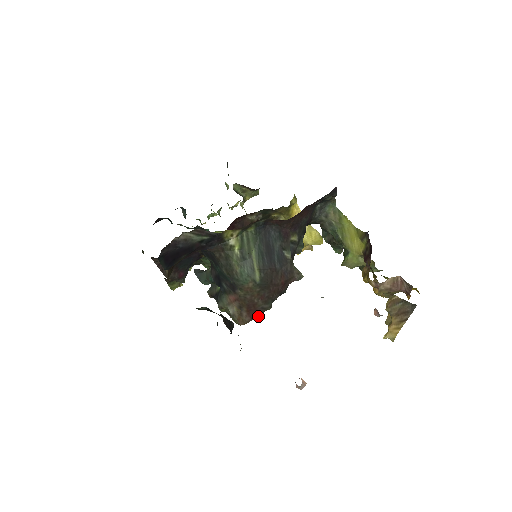
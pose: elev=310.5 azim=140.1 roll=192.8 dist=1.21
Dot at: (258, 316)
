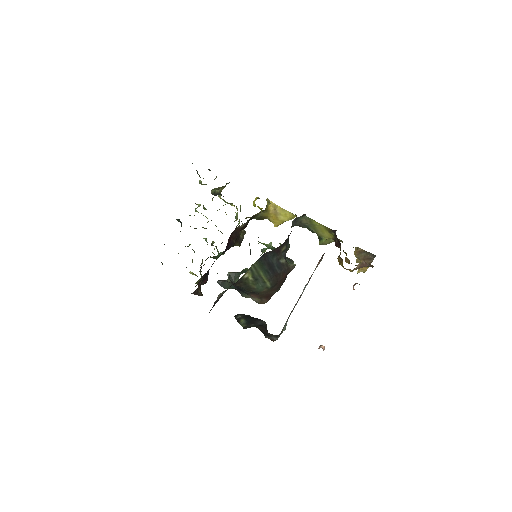
Dot at: occluded
